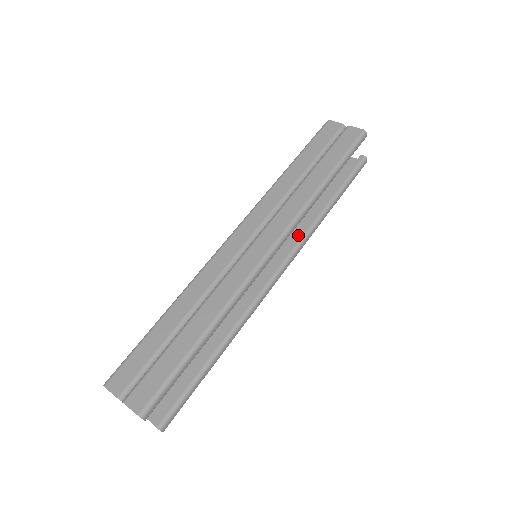
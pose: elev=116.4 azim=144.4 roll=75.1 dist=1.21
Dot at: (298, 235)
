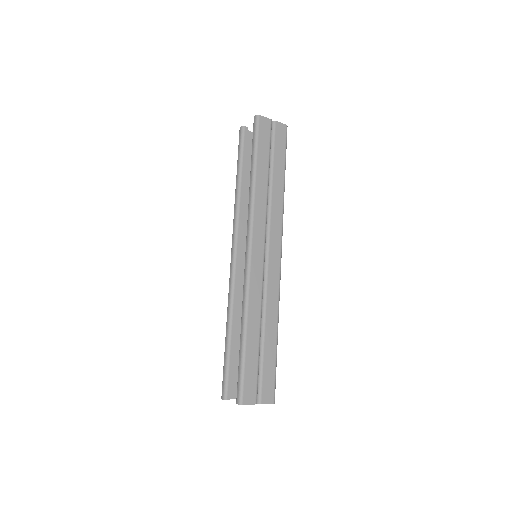
Dot at: occluded
